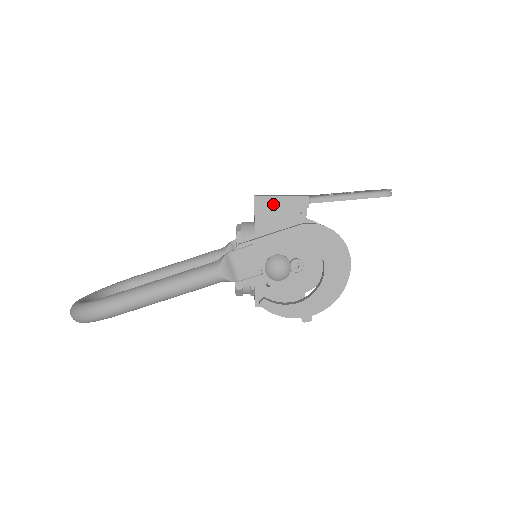
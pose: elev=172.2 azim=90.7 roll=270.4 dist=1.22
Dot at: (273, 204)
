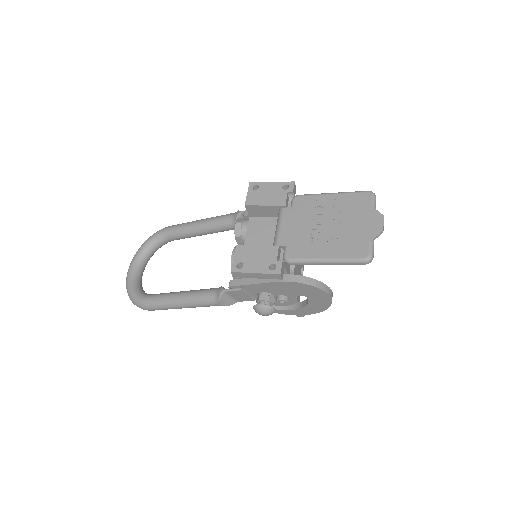
Dot at: (249, 276)
